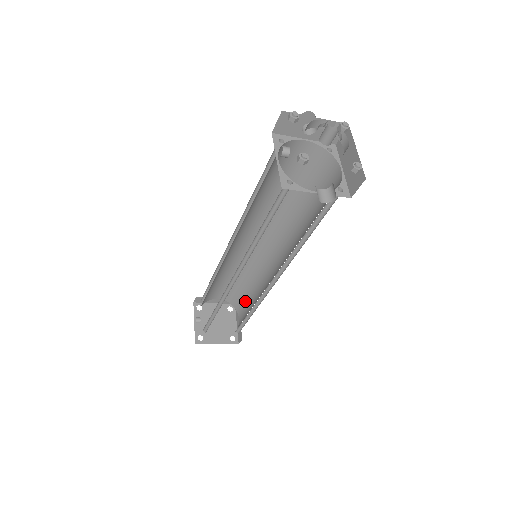
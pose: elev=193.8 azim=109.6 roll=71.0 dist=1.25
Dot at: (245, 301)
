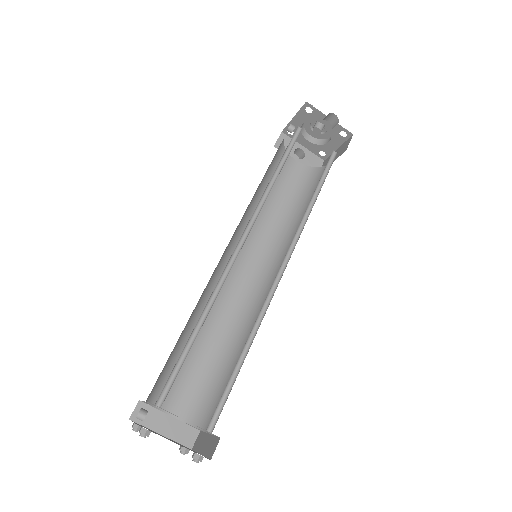
Dot at: (222, 390)
